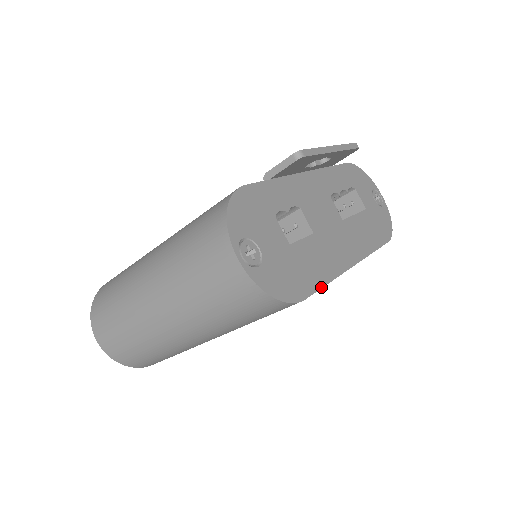
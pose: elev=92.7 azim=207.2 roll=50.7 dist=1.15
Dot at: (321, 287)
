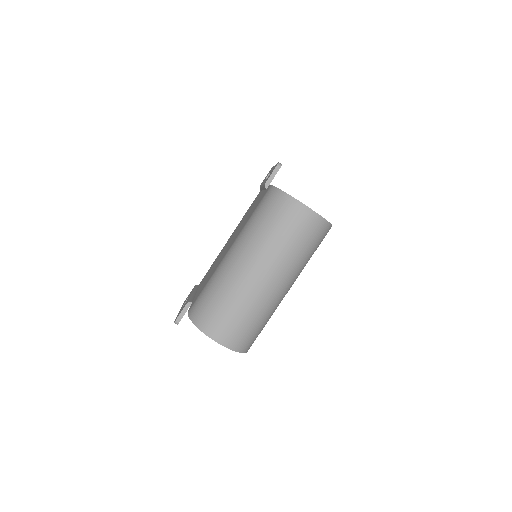
Dot at: occluded
